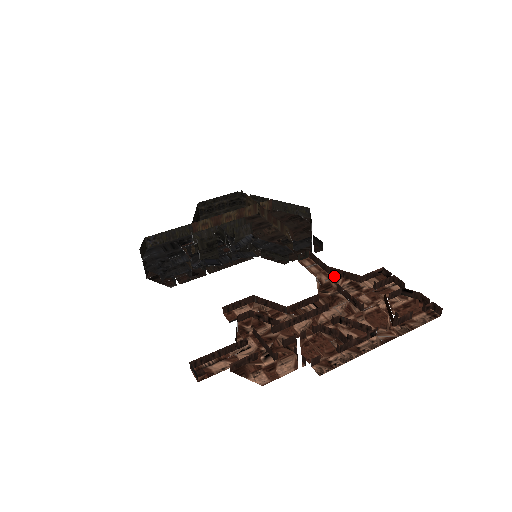
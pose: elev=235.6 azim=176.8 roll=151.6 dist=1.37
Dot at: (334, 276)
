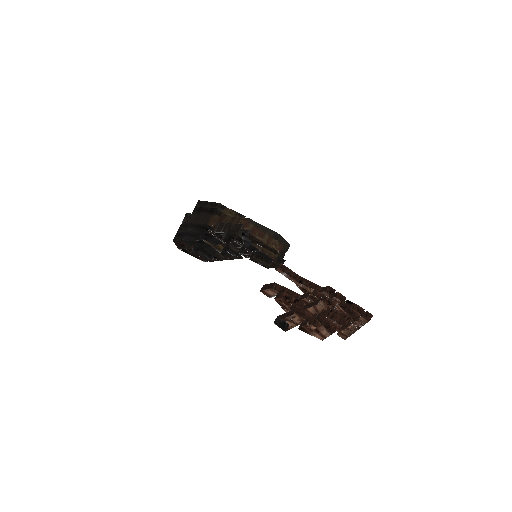
Dot at: (303, 284)
